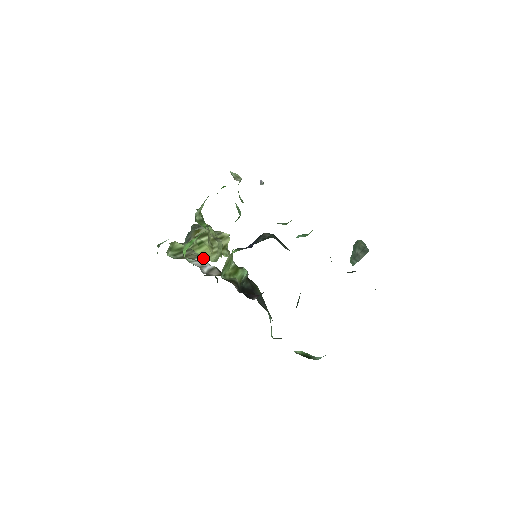
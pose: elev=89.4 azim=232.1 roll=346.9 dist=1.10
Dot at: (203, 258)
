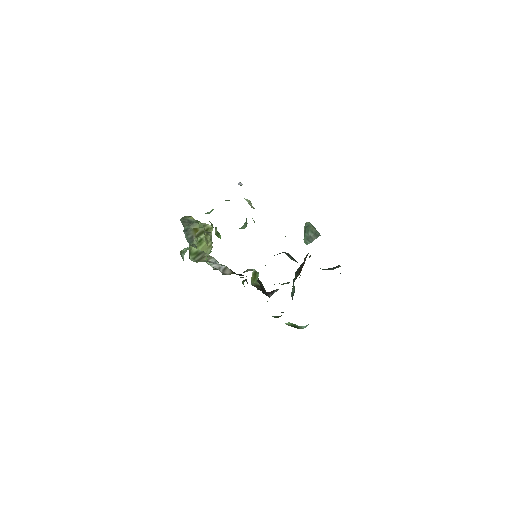
Dot at: (214, 258)
